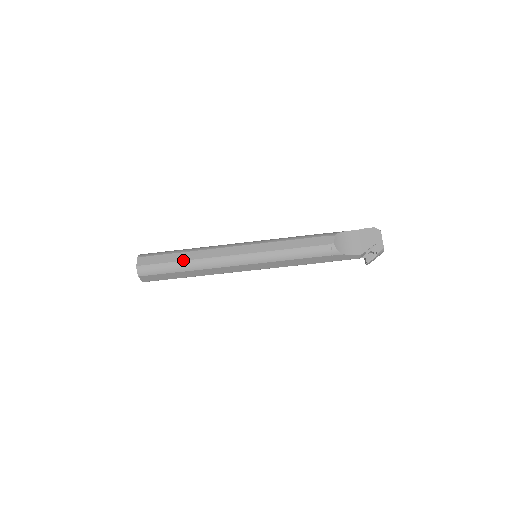
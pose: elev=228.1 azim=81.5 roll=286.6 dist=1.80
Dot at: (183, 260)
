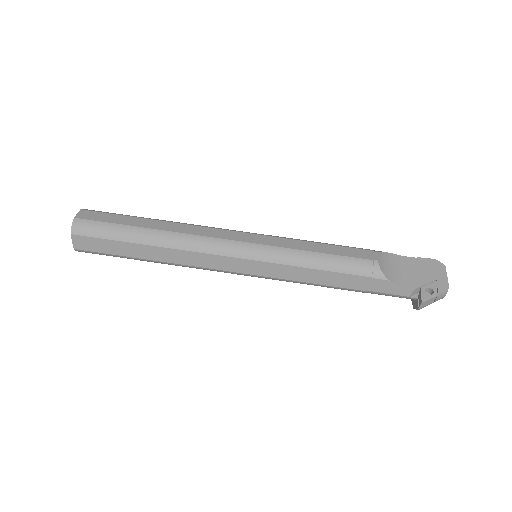
Dot at: (148, 227)
